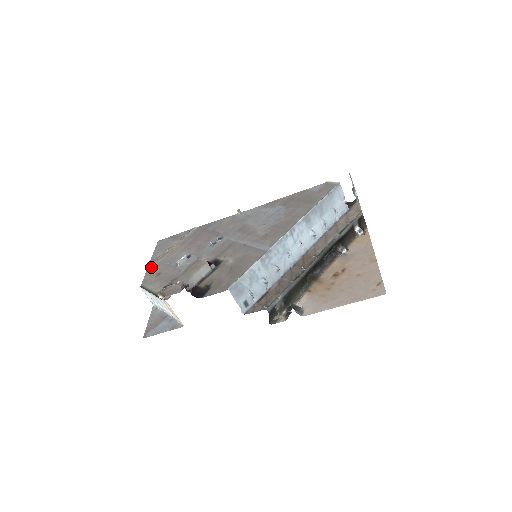
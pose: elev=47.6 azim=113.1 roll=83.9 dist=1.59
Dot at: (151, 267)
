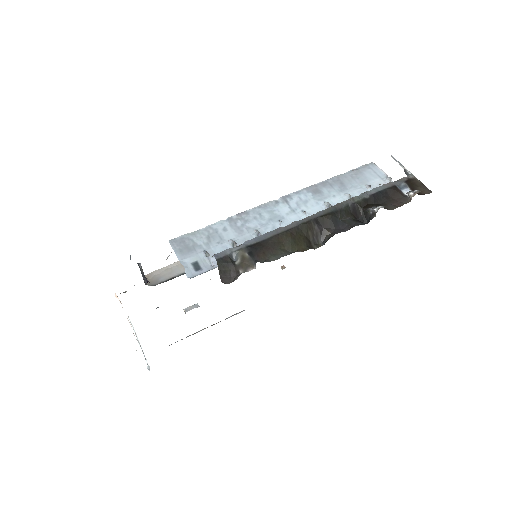
Dot at: occluded
